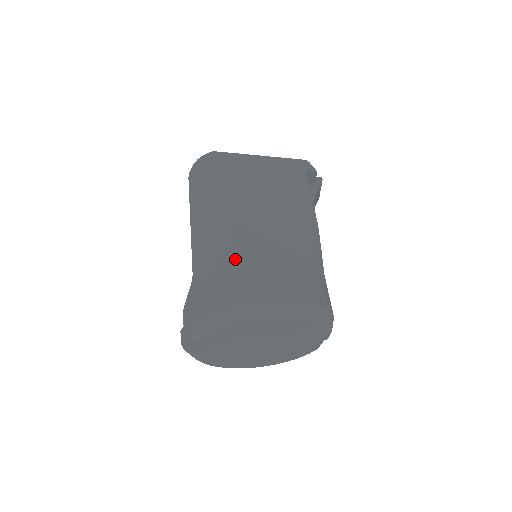
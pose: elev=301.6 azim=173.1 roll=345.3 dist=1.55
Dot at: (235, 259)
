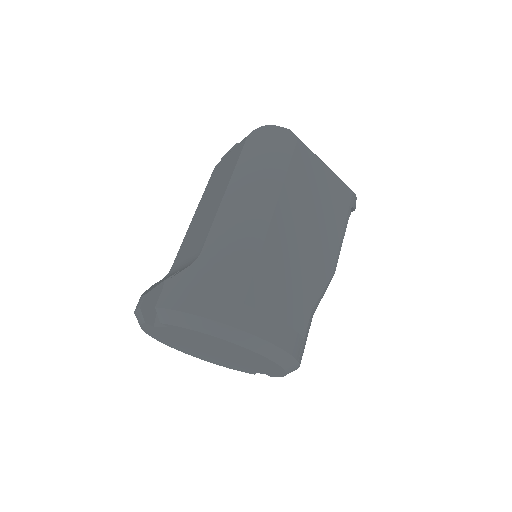
Dot at: (257, 272)
